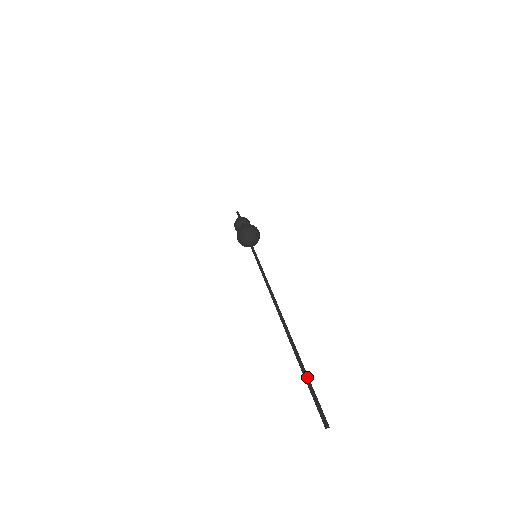
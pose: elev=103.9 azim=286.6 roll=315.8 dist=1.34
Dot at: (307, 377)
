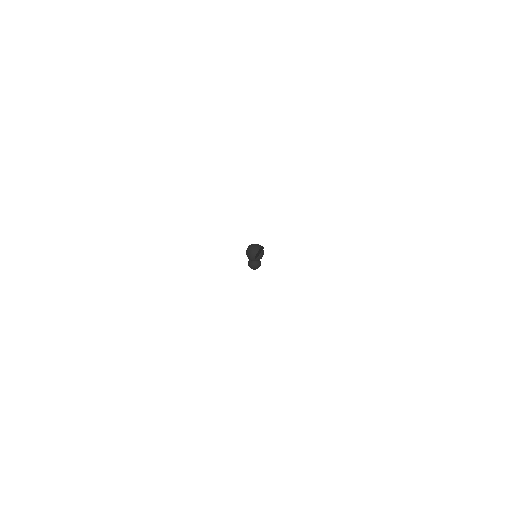
Dot at: occluded
